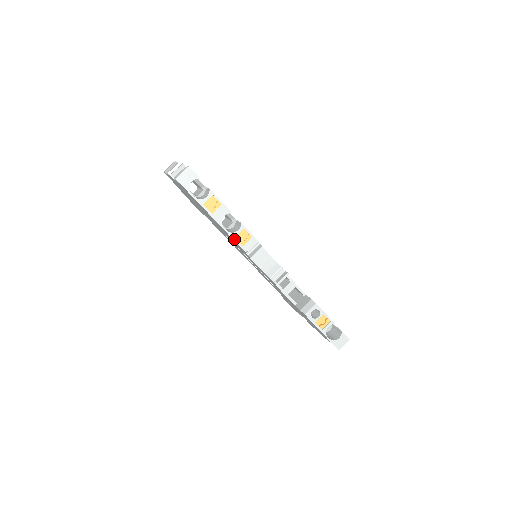
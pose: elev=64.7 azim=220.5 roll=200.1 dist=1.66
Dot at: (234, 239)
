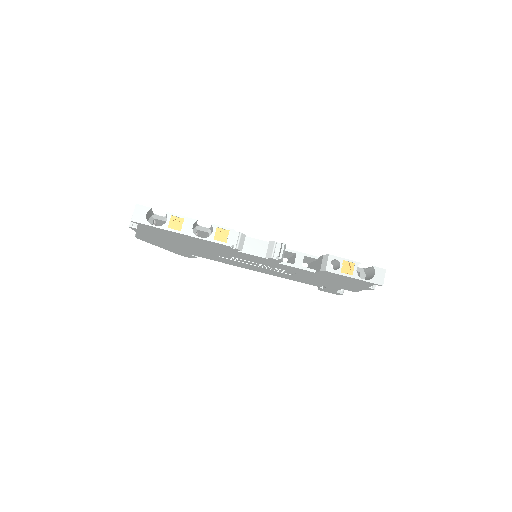
Dot at: (214, 241)
